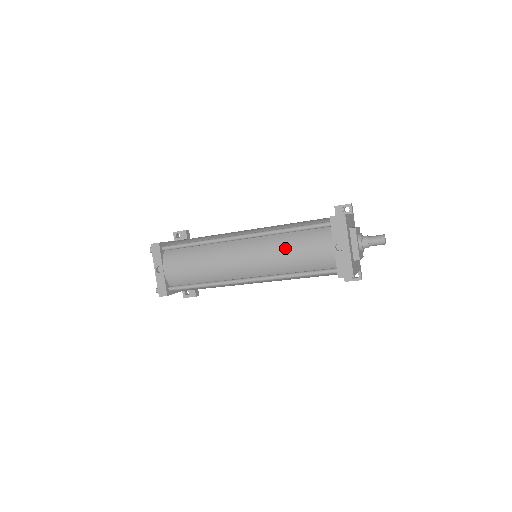
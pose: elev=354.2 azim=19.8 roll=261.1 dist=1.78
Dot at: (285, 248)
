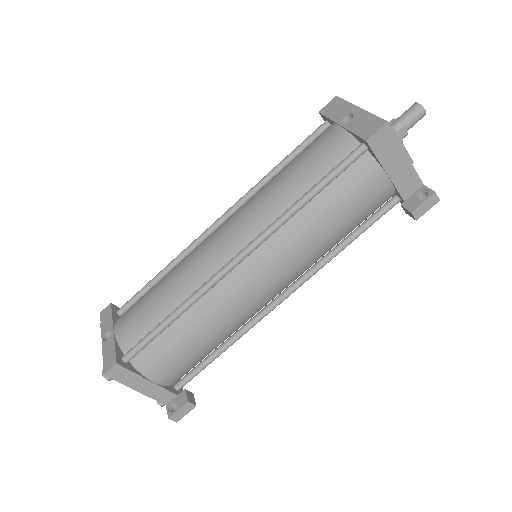
Dot at: (276, 178)
